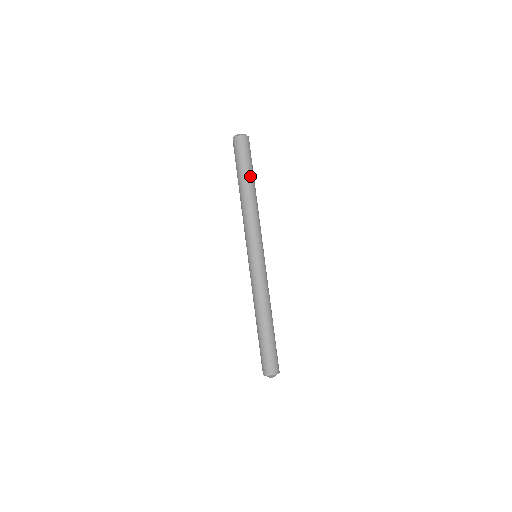
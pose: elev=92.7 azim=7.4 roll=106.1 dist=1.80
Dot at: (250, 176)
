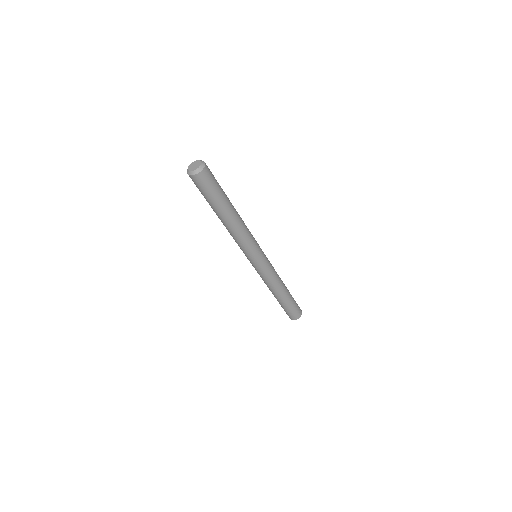
Dot at: (226, 204)
